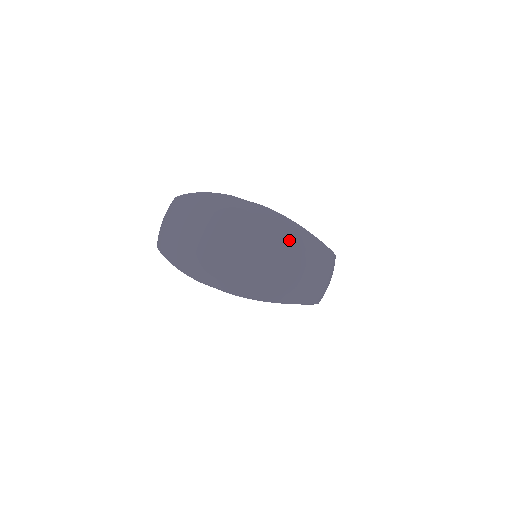
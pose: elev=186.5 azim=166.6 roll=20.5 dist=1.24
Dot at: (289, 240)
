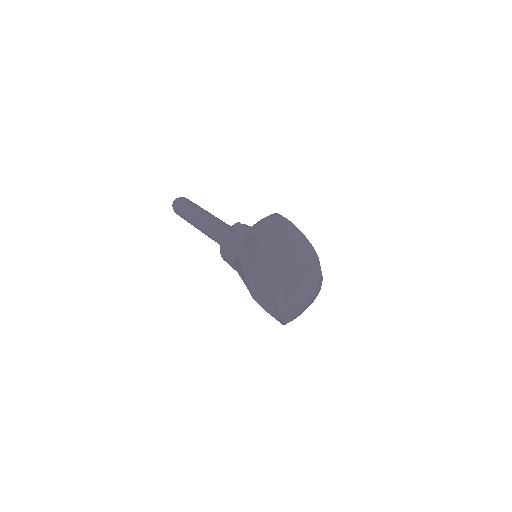
Dot at: occluded
